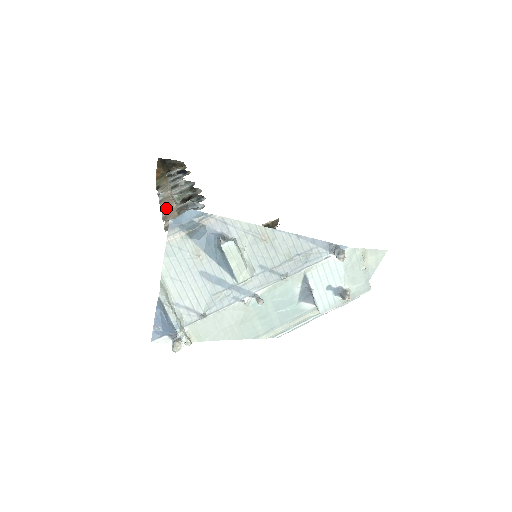
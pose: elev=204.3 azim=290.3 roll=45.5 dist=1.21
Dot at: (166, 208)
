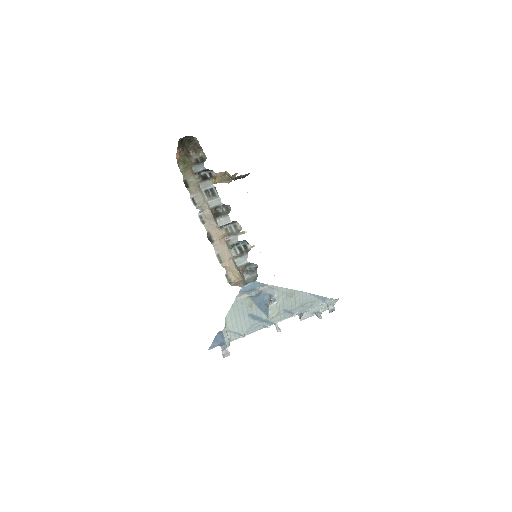
Dot at: (215, 241)
